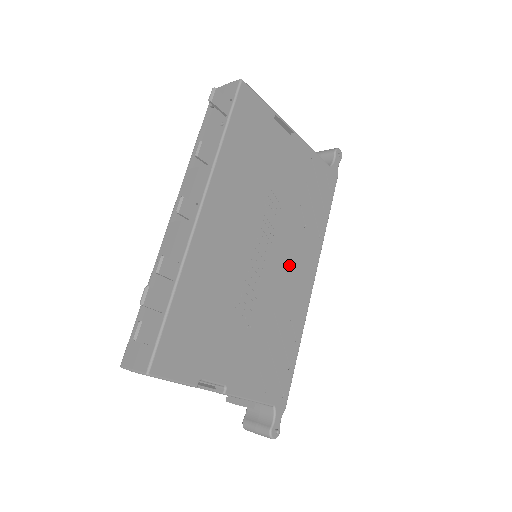
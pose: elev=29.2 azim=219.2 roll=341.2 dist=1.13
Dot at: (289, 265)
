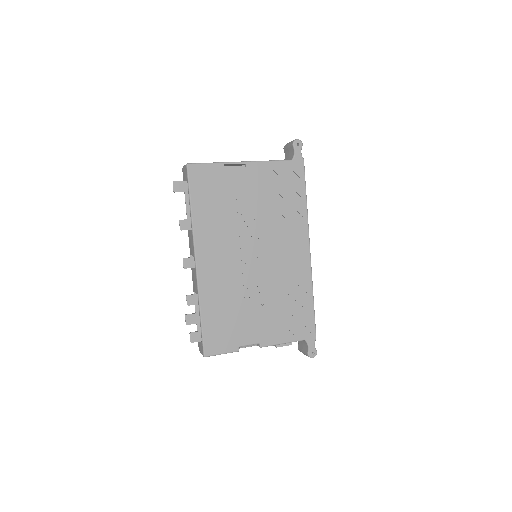
Dot at: (281, 252)
